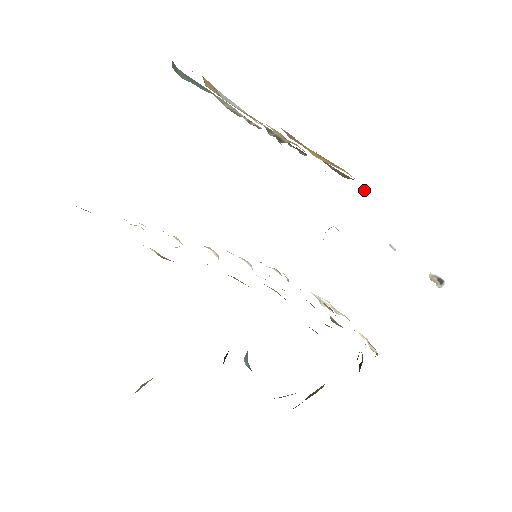
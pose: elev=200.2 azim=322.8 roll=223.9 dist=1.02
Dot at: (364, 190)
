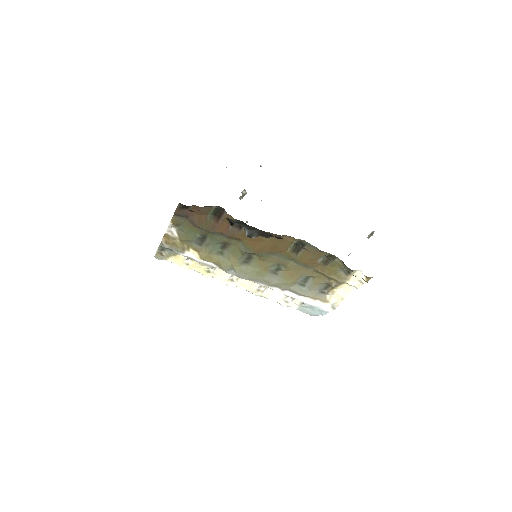
Dot at: occluded
